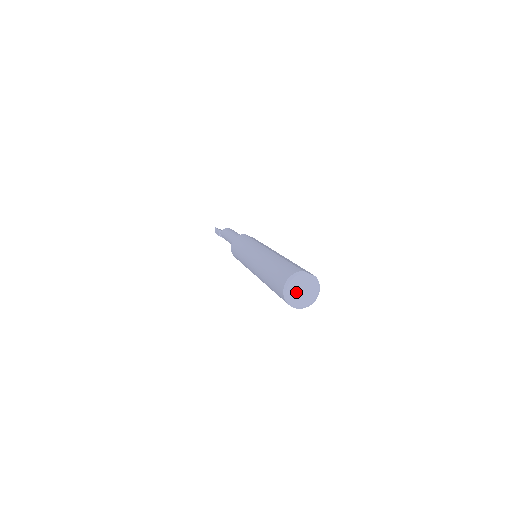
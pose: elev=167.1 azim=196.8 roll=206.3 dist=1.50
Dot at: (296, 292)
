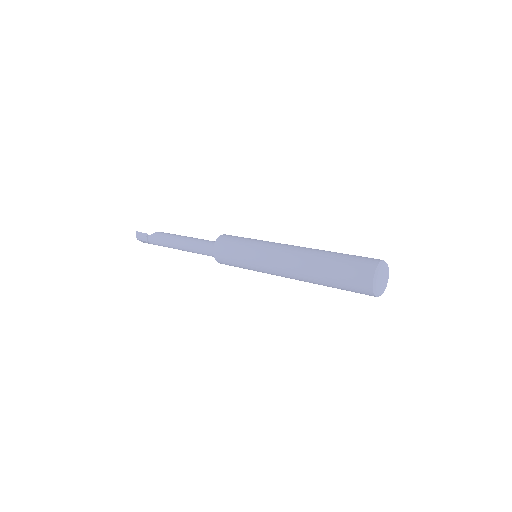
Dot at: (380, 280)
